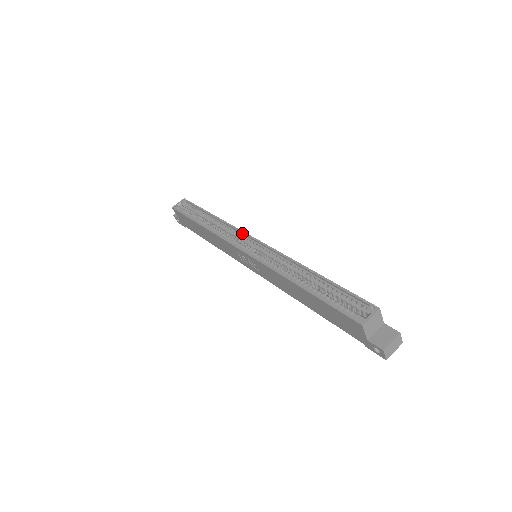
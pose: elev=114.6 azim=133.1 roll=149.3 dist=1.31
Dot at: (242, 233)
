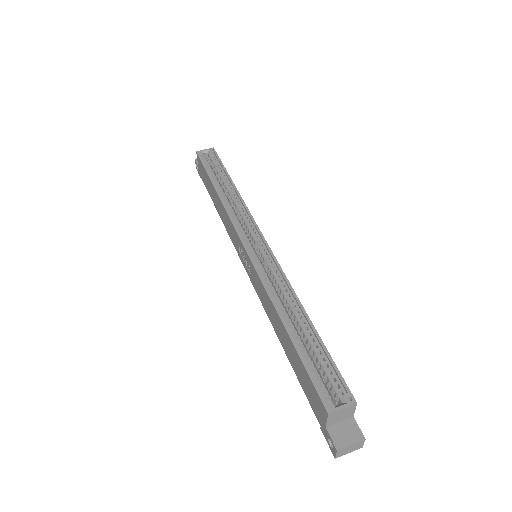
Dot at: (253, 223)
